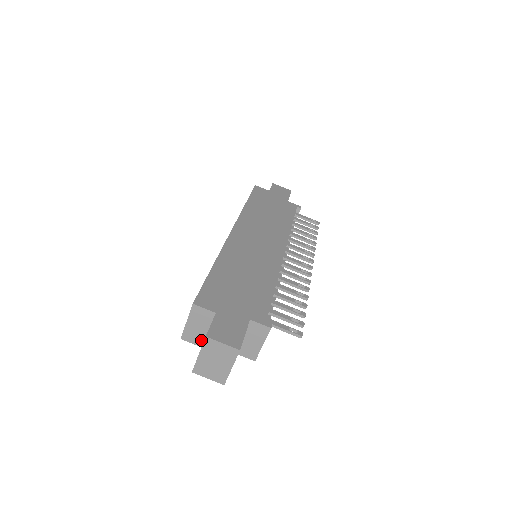
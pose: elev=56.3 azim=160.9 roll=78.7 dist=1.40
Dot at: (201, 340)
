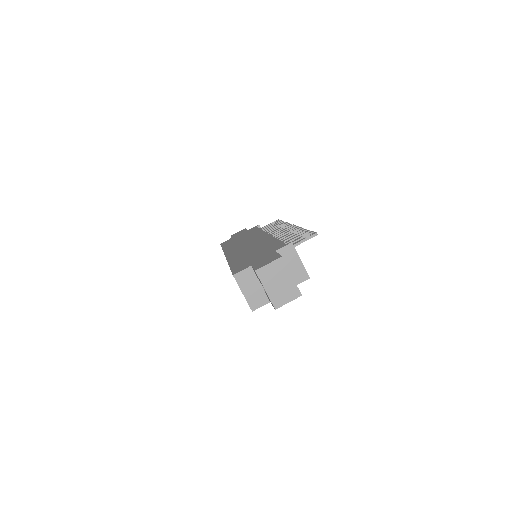
Dot at: (264, 297)
